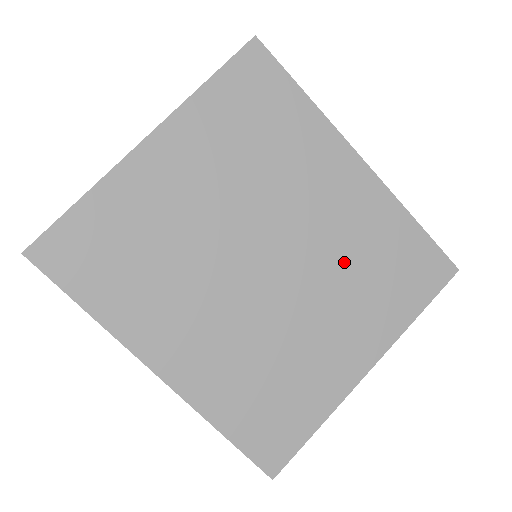
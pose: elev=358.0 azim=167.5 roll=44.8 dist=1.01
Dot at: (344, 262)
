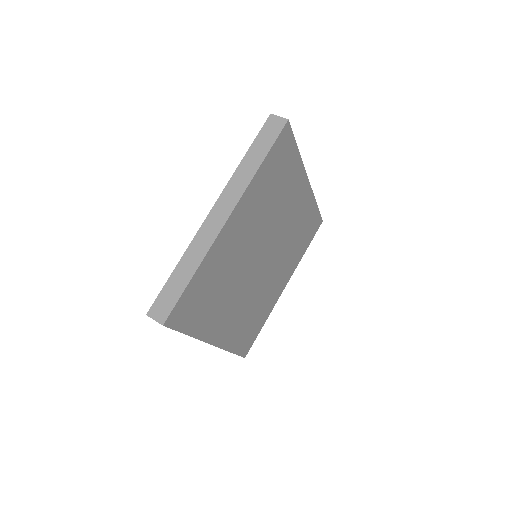
Dot at: (289, 241)
